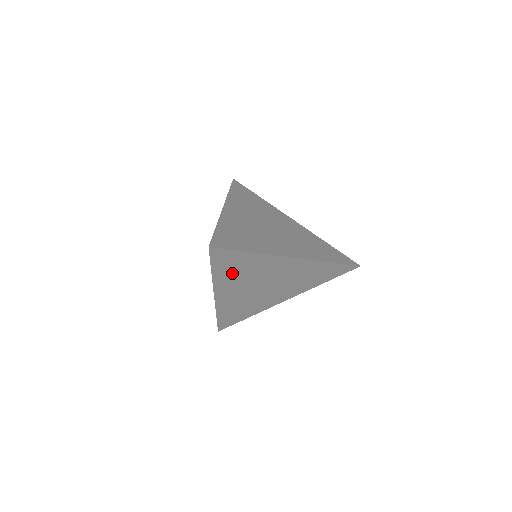
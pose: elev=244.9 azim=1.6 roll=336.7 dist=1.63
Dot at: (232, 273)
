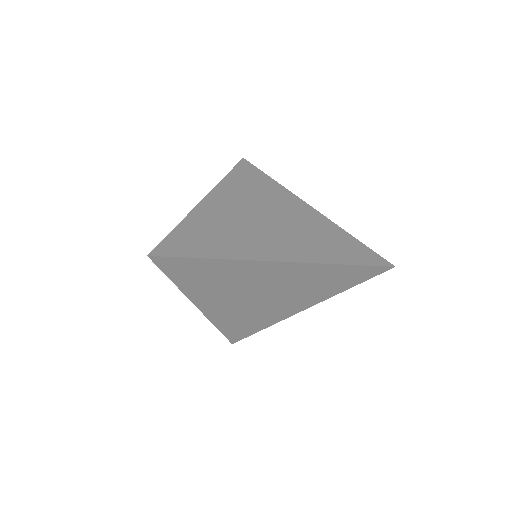
Dot at: (204, 283)
